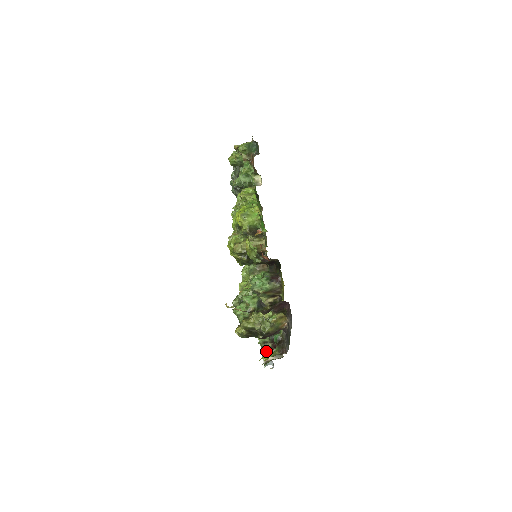
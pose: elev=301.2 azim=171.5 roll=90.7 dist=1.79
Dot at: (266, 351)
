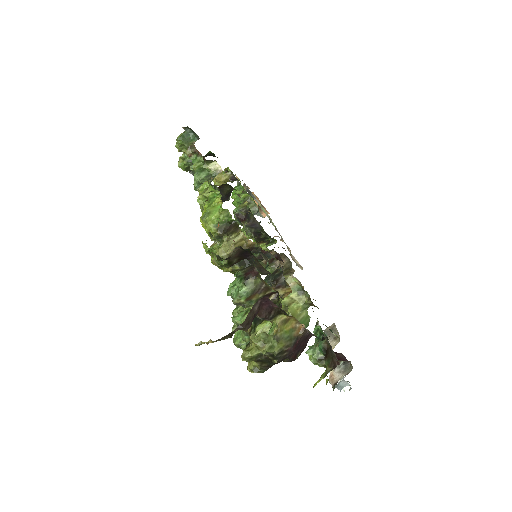
Dot at: occluded
